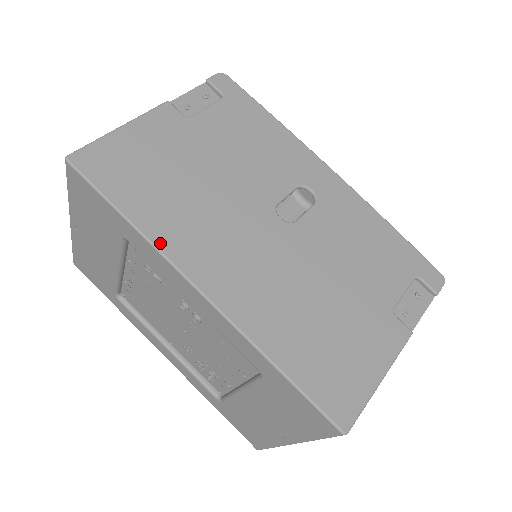
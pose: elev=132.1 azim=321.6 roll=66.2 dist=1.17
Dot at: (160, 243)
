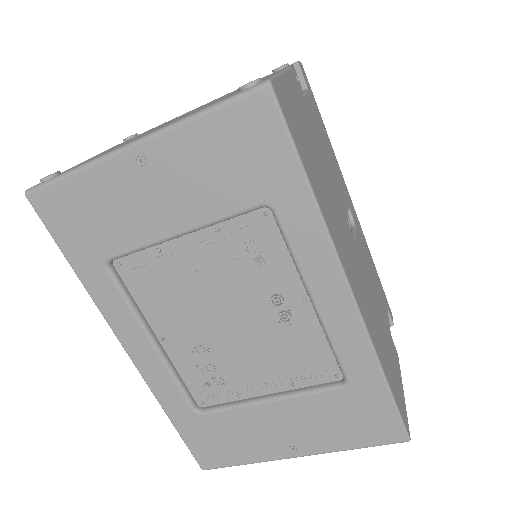
Dot at: (330, 228)
